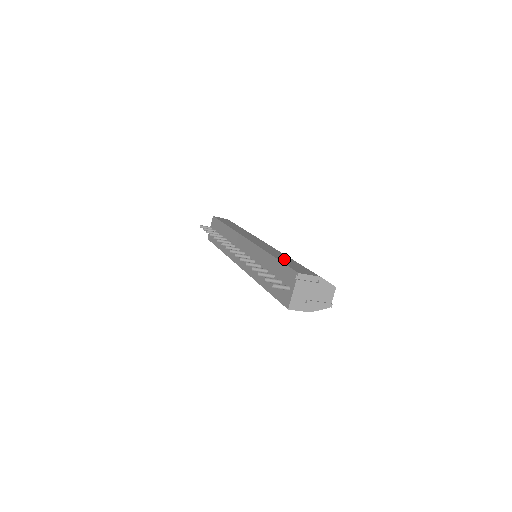
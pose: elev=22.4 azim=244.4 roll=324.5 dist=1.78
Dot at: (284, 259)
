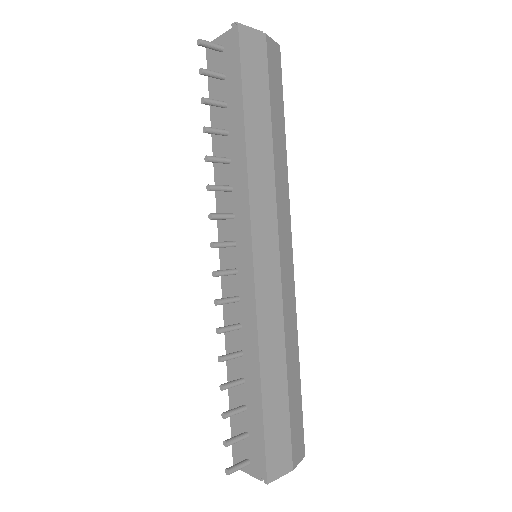
Dot at: (273, 399)
